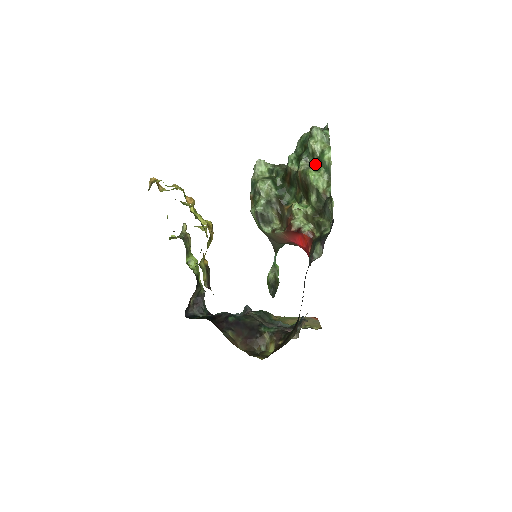
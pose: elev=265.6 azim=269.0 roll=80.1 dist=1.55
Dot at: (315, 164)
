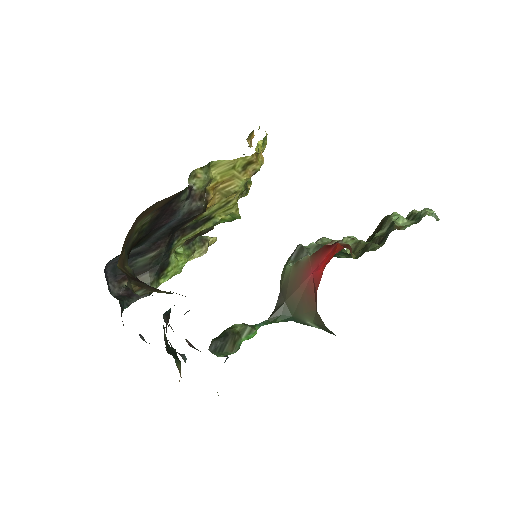
Dot at: occluded
